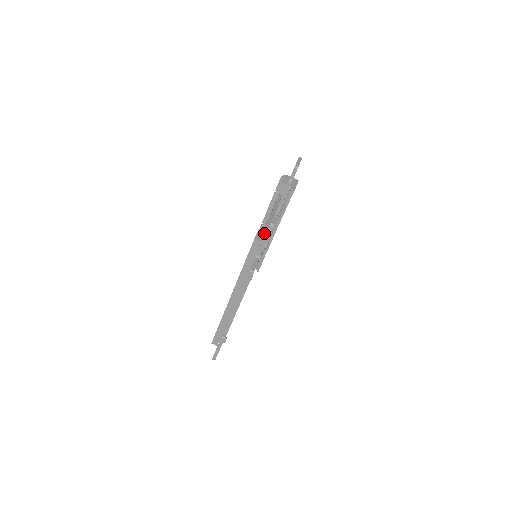
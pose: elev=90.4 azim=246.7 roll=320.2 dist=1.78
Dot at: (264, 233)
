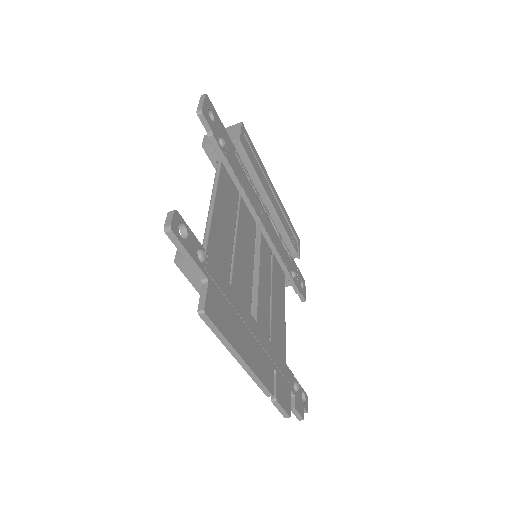
Dot at: occluded
